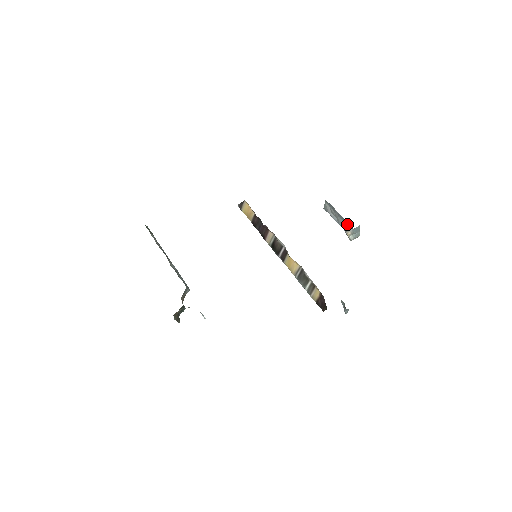
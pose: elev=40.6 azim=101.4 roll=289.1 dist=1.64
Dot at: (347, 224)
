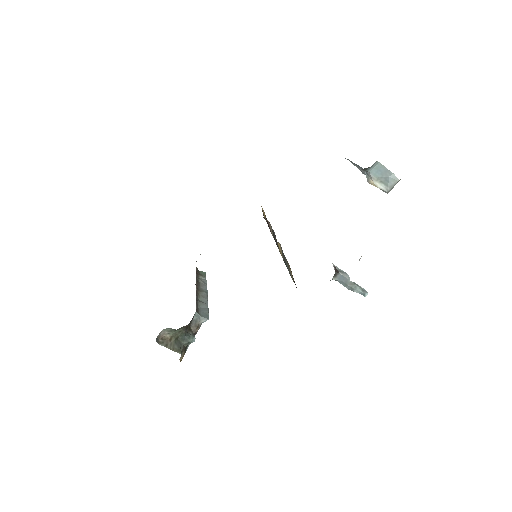
Dot at: occluded
